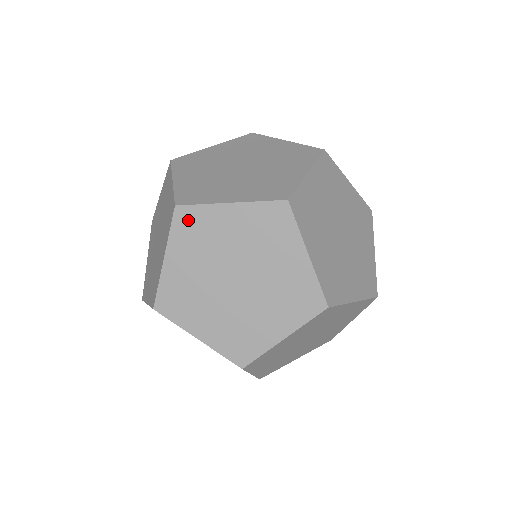
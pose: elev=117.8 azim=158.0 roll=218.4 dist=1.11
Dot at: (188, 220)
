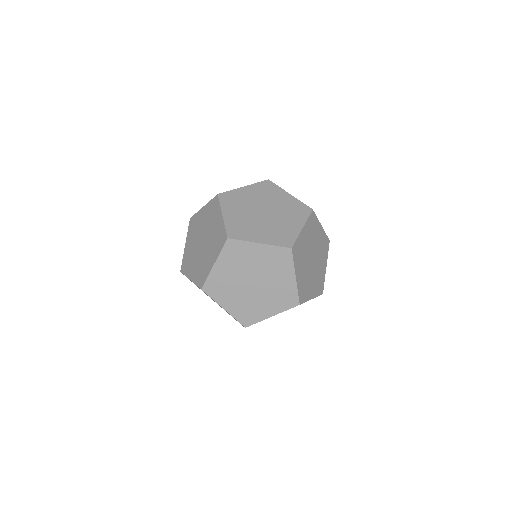
Dot at: (192, 222)
